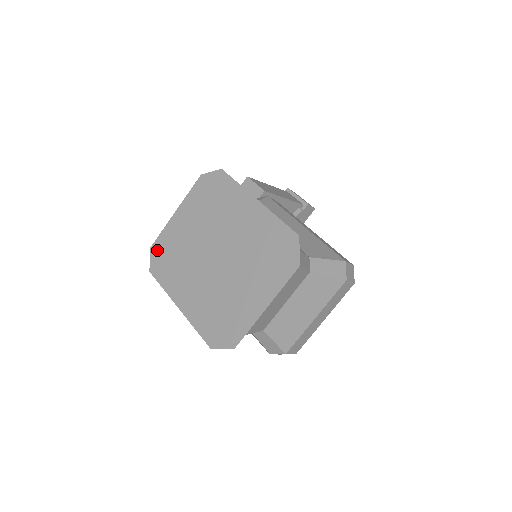
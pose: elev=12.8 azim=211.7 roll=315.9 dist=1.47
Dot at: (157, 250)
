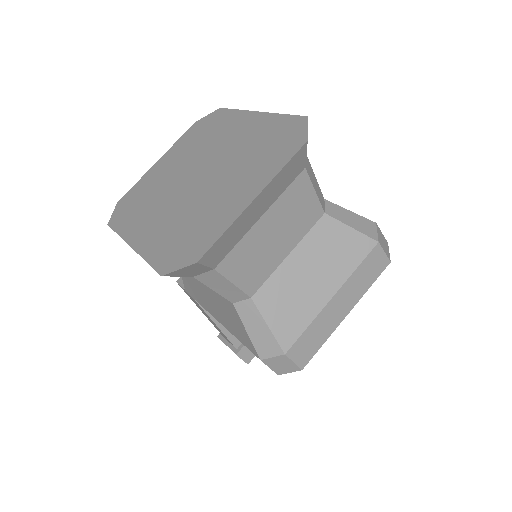
Dot at: (124, 201)
